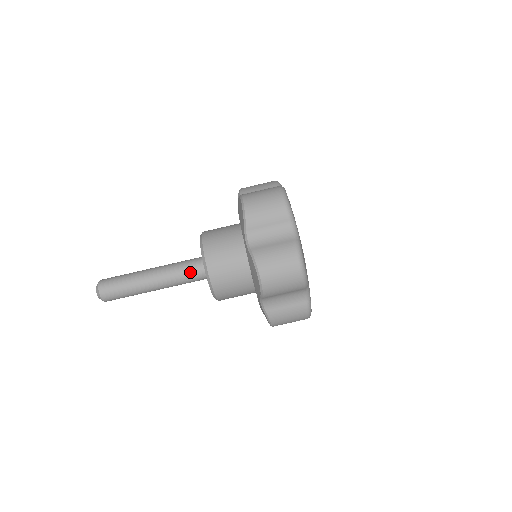
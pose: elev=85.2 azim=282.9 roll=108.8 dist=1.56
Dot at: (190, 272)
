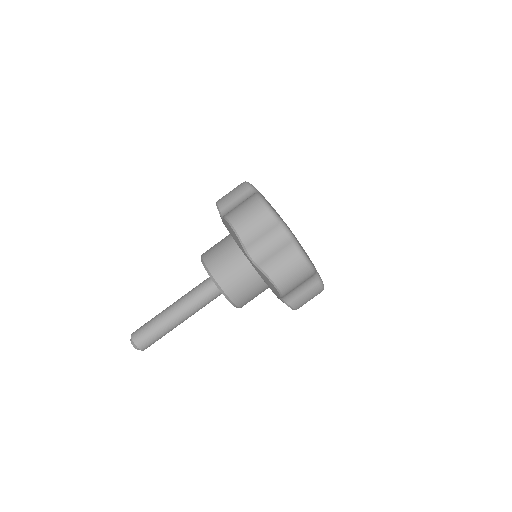
Dot at: (201, 287)
